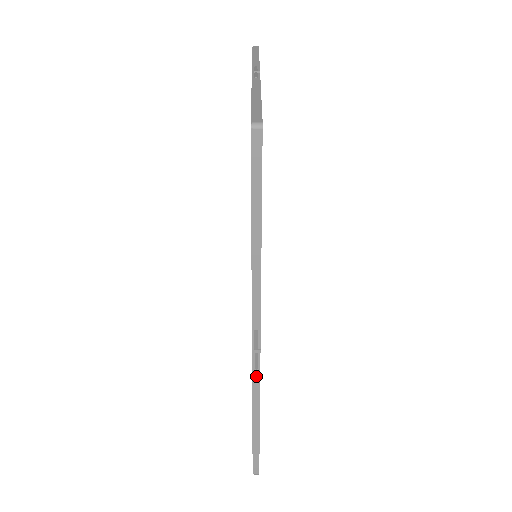
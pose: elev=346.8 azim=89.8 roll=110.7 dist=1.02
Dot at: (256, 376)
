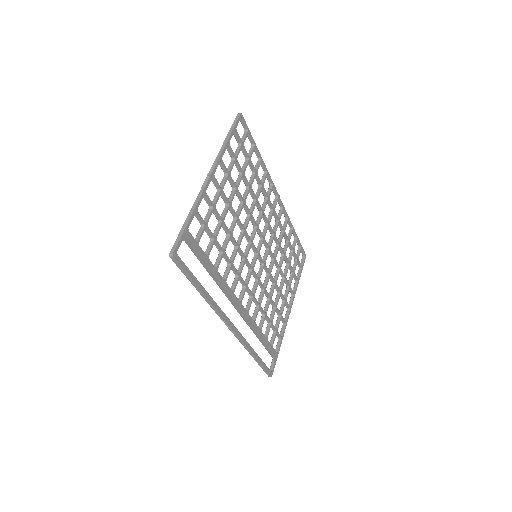
Dot at: (238, 338)
